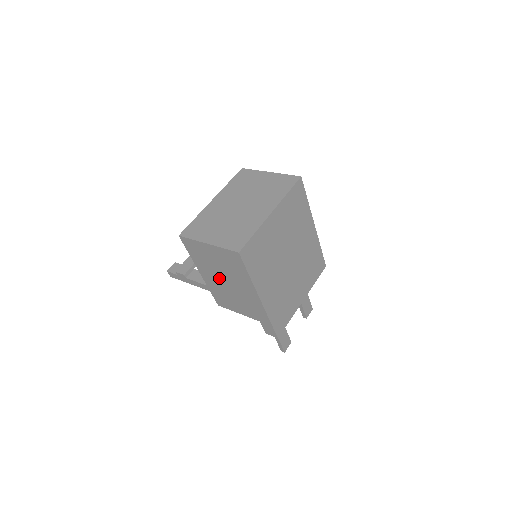
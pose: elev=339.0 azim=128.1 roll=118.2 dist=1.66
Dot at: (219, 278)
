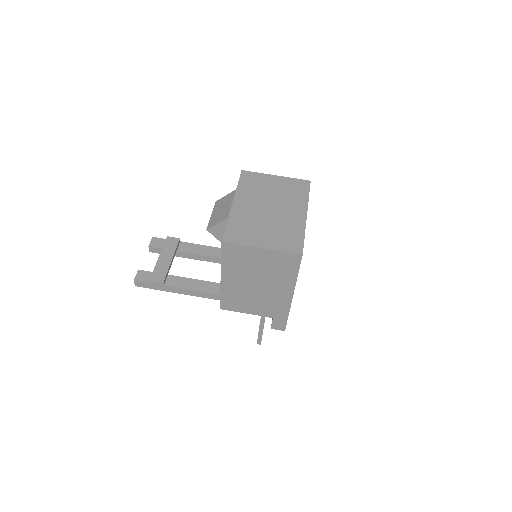
Dot at: (248, 281)
